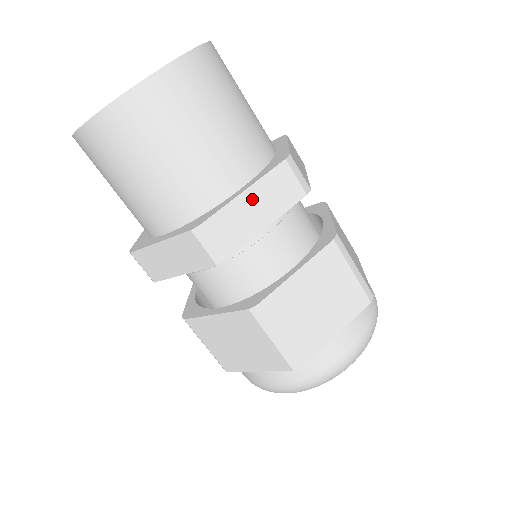
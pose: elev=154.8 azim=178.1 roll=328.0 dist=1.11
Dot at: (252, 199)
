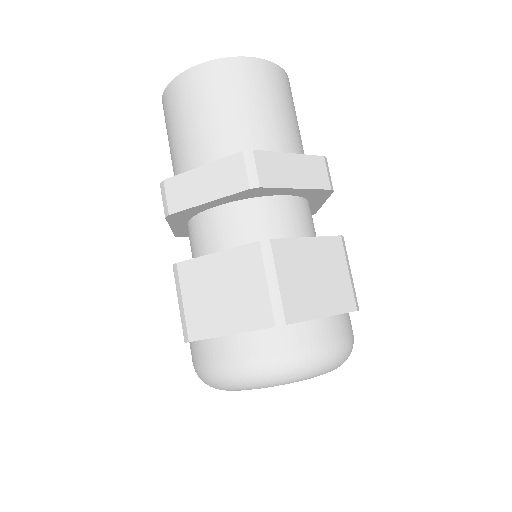
Dot at: (205, 175)
